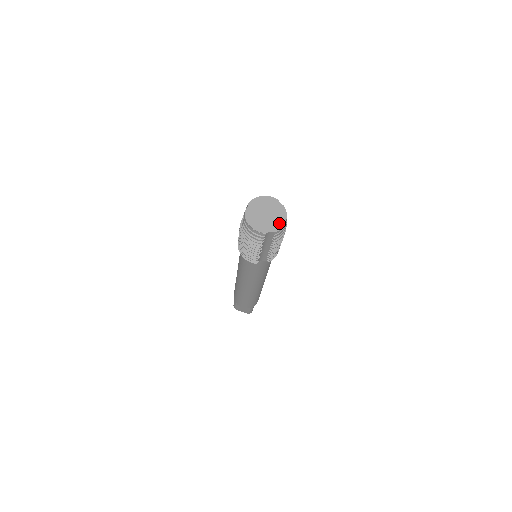
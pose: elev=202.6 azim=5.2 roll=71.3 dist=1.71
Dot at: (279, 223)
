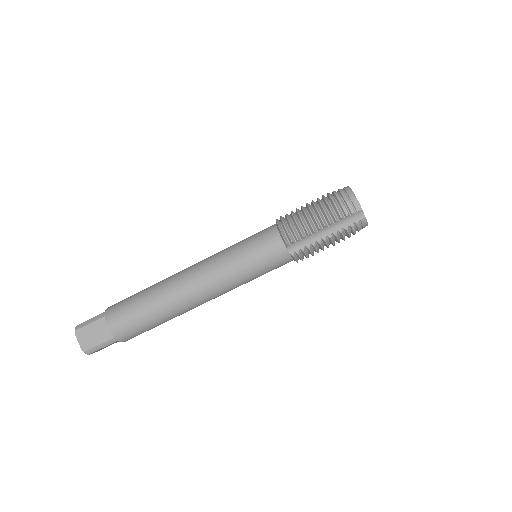
Dot at: occluded
